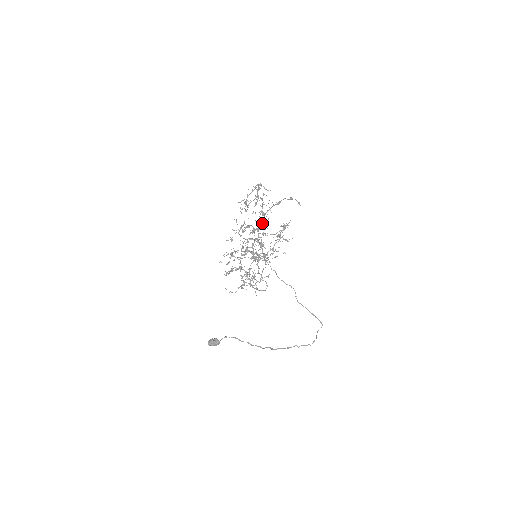
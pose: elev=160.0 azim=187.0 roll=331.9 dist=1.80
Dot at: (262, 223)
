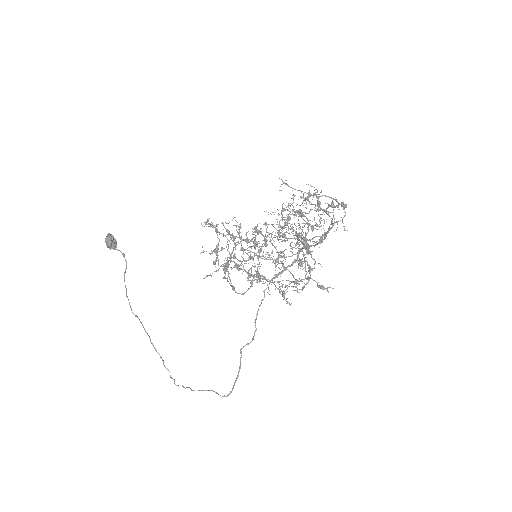
Dot at: occluded
